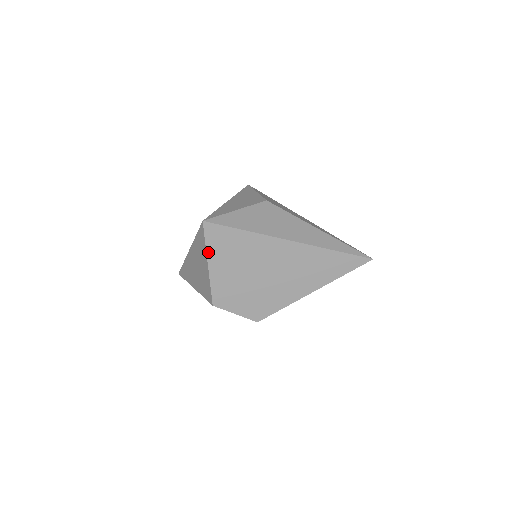
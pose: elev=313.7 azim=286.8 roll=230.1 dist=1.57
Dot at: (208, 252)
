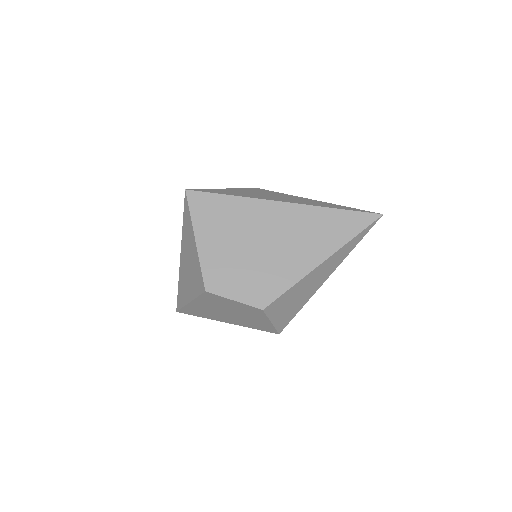
Dot at: (194, 224)
